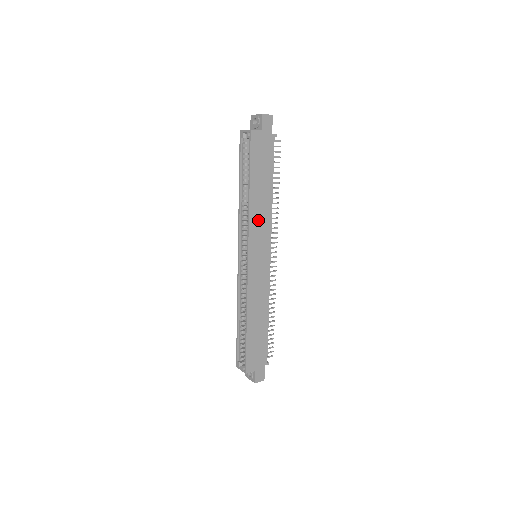
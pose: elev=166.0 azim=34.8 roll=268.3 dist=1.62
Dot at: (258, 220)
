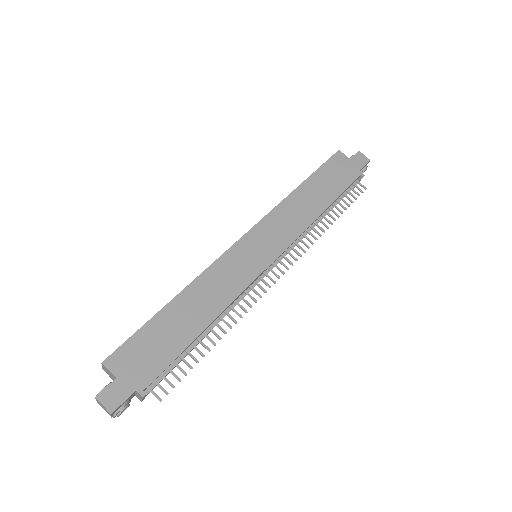
Dot at: (288, 216)
